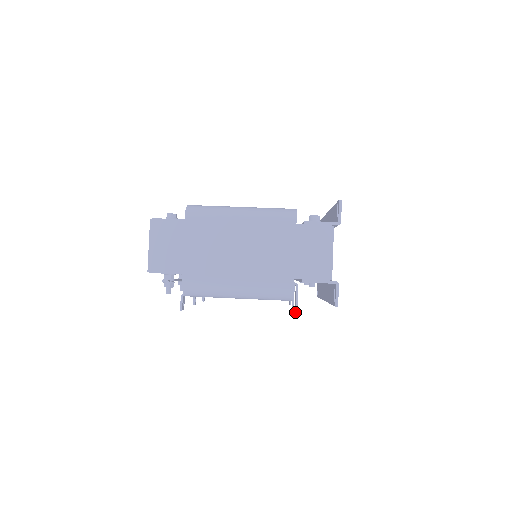
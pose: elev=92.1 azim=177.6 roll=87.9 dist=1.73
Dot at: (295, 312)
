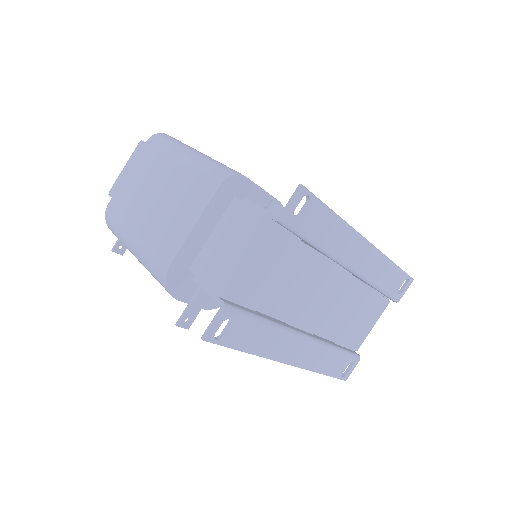
Dot at: (178, 319)
